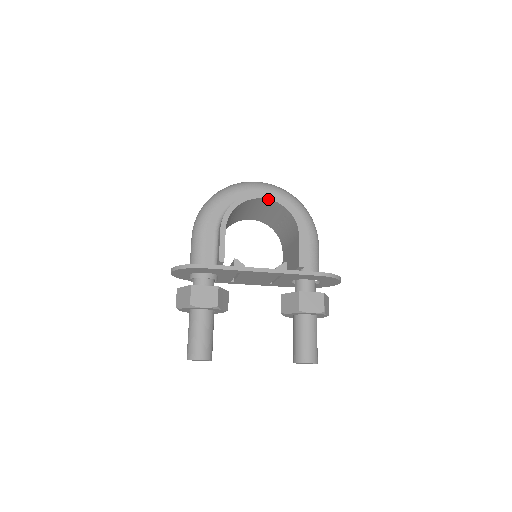
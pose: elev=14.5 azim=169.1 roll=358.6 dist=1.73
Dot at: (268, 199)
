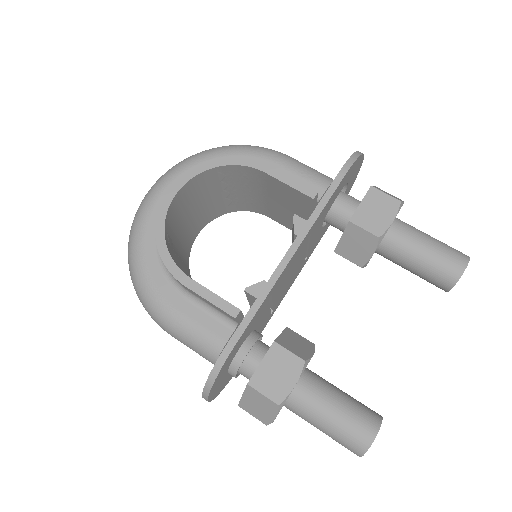
Dot at: (182, 187)
